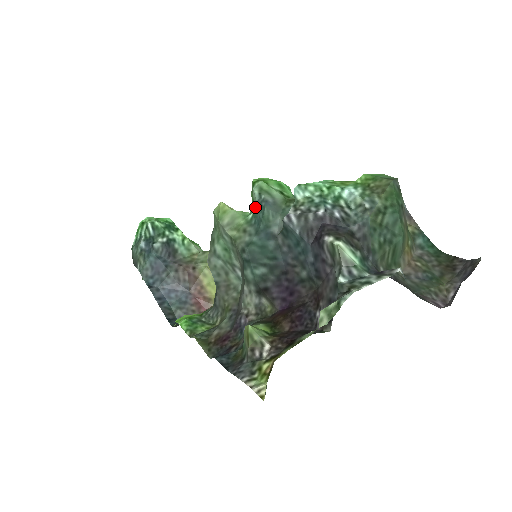
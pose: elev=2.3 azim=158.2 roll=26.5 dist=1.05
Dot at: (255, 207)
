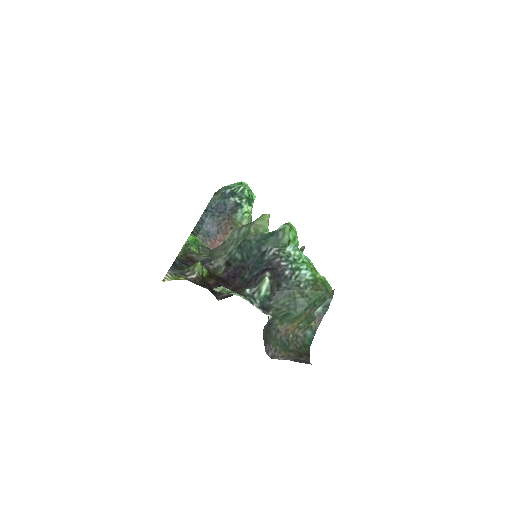
Dot at: (272, 232)
